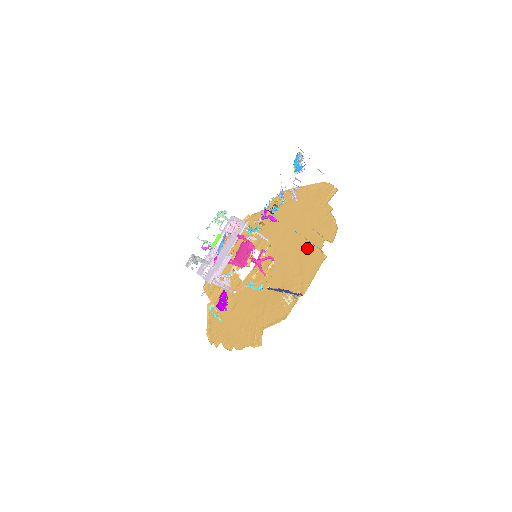
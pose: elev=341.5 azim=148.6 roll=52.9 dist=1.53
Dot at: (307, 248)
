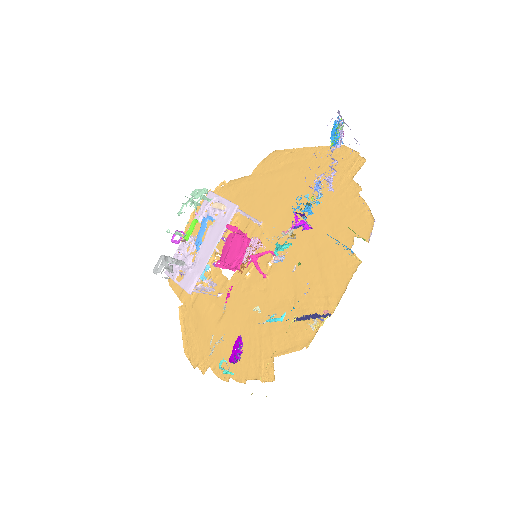
Dot at: (327, 244)
